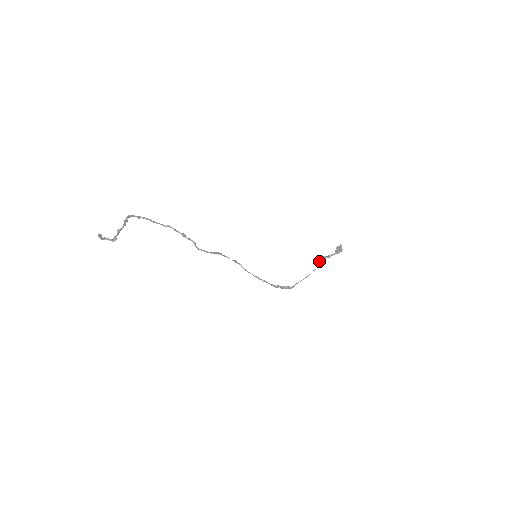
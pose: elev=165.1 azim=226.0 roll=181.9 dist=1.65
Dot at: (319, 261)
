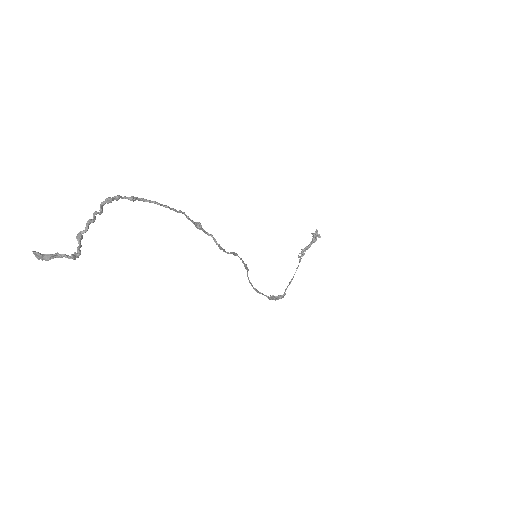
Dot at: (301, 255)
